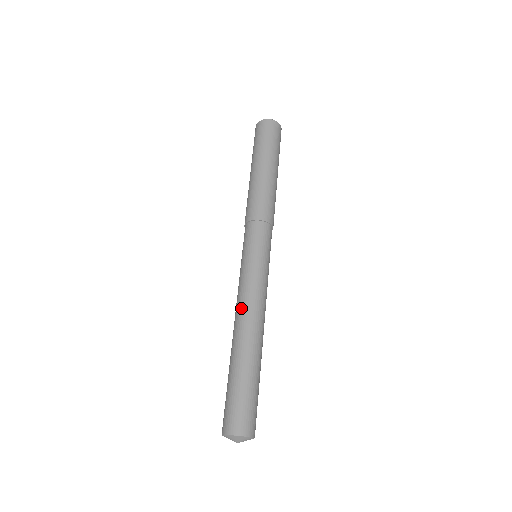
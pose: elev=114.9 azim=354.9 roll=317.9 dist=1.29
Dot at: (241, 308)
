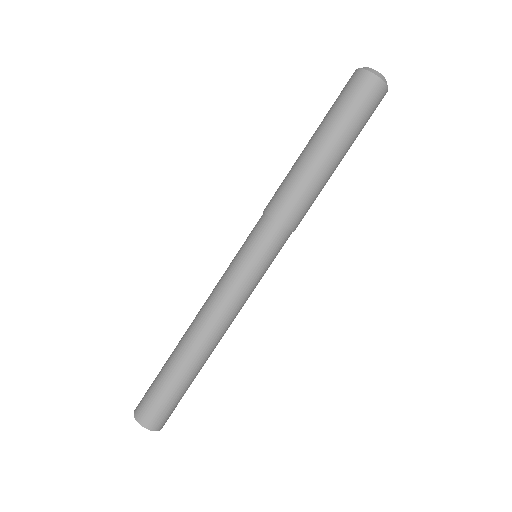
Dot at: (202, 306)
